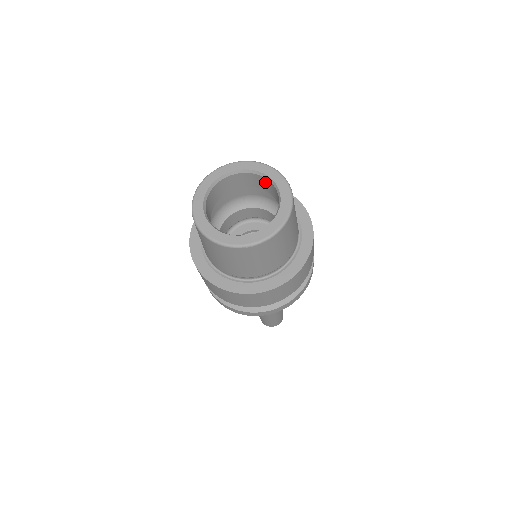
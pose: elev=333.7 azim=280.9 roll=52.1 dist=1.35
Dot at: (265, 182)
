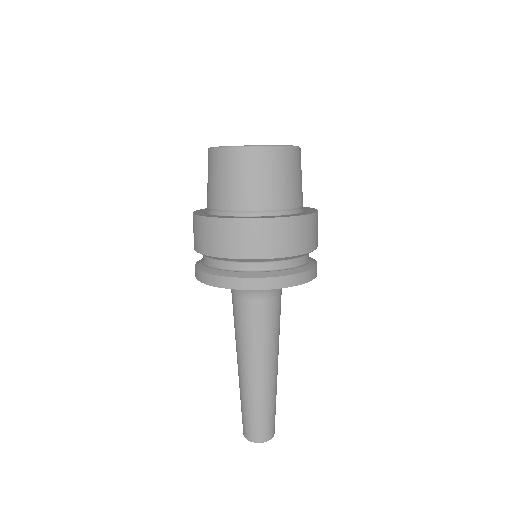
Dot at: occluded
